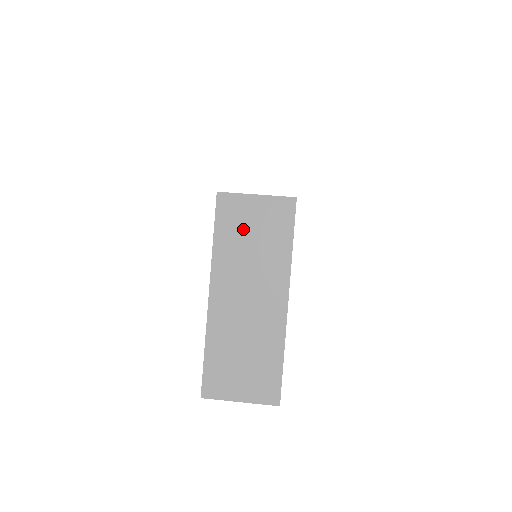
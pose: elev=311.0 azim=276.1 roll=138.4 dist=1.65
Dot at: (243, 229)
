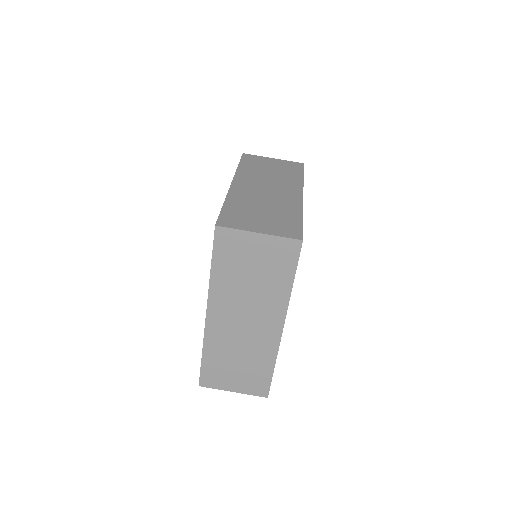
Dot at: (242, 264)
